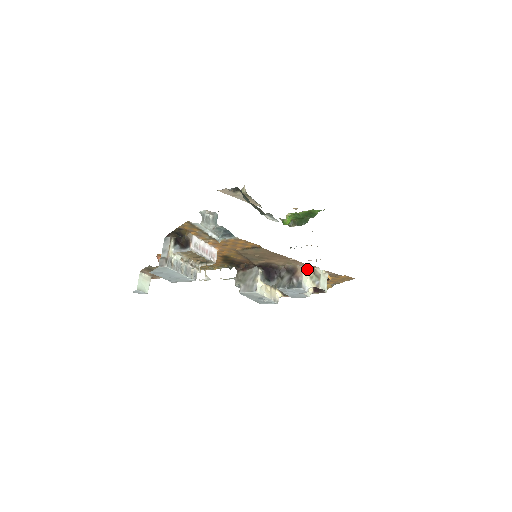
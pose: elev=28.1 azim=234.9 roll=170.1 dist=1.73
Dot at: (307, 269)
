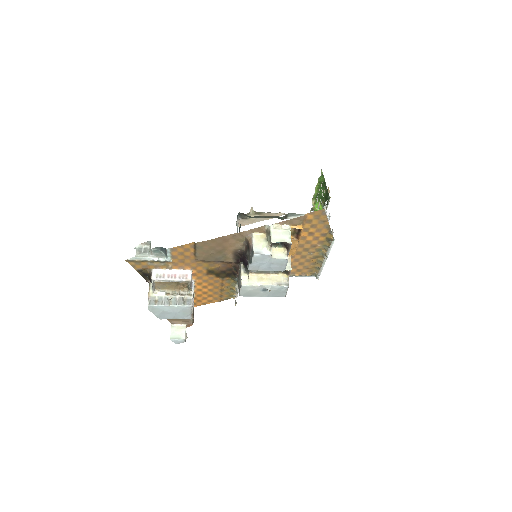
Dot at: (261, 234)
